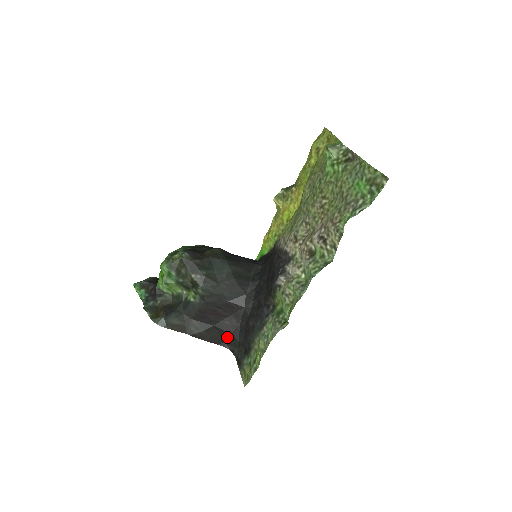
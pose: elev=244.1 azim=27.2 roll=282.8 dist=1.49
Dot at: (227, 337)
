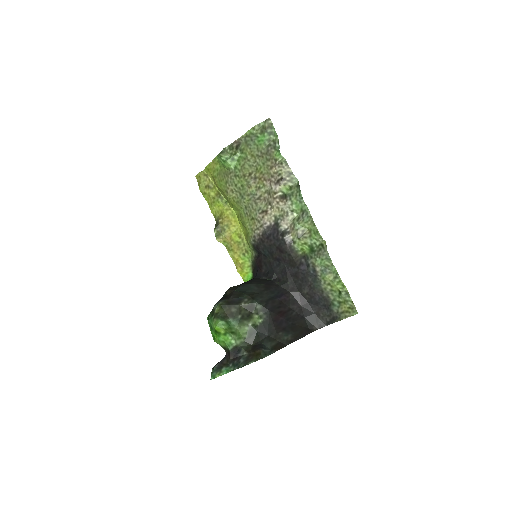
Dot at: (306, 323)
